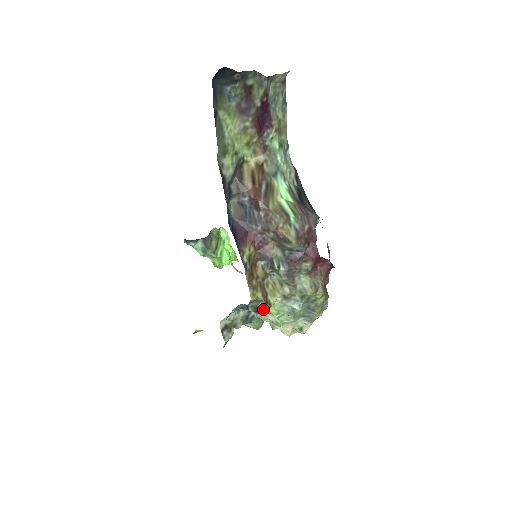
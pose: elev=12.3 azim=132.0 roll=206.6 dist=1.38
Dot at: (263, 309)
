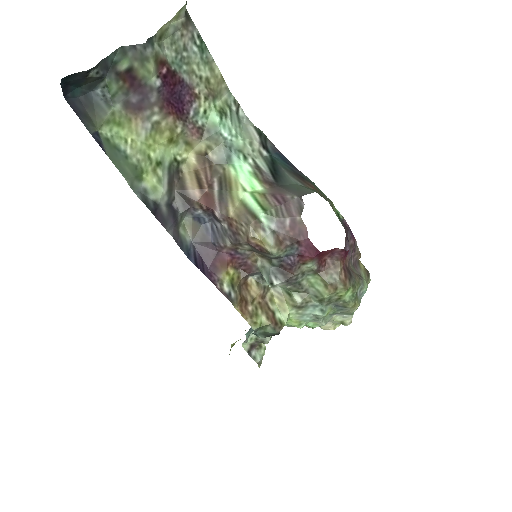
Dot at: (274, 333)
